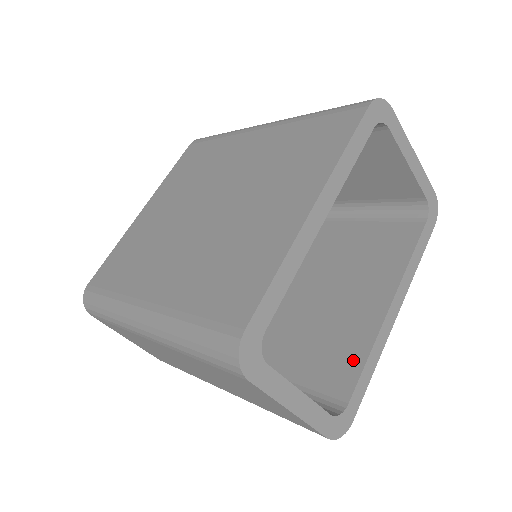
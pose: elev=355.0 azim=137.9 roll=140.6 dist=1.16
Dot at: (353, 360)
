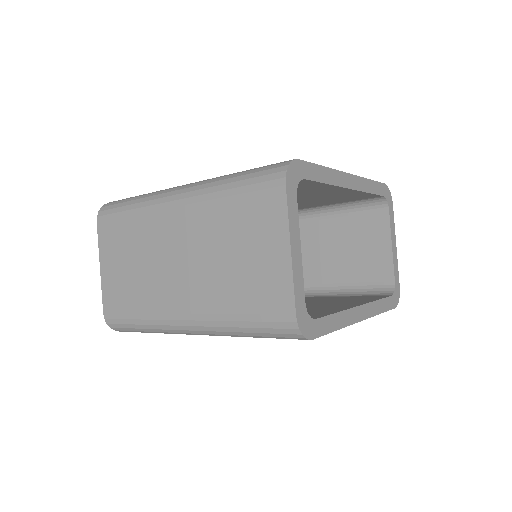
Dot at: (323, 312)
